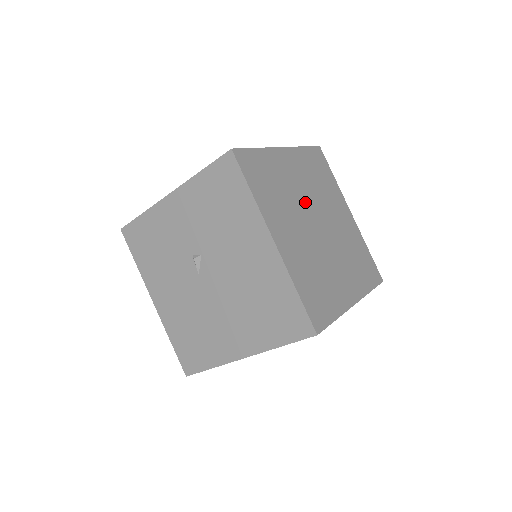
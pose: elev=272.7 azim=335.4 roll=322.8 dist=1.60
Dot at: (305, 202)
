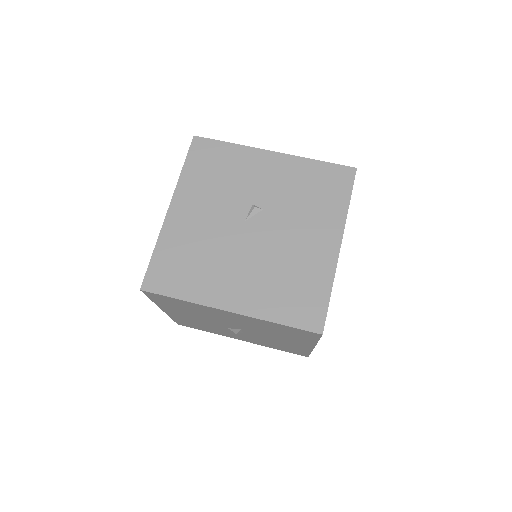
Dot at: occluded
